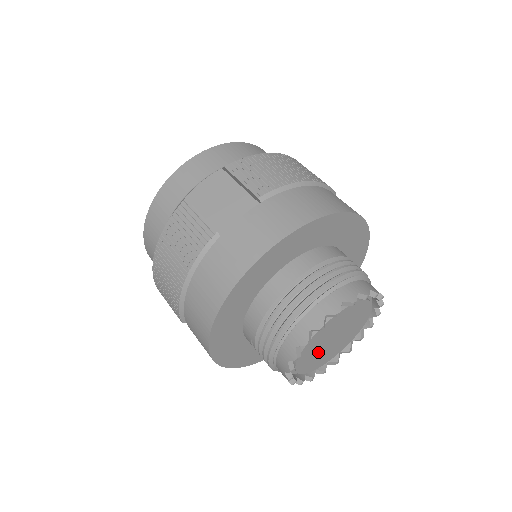
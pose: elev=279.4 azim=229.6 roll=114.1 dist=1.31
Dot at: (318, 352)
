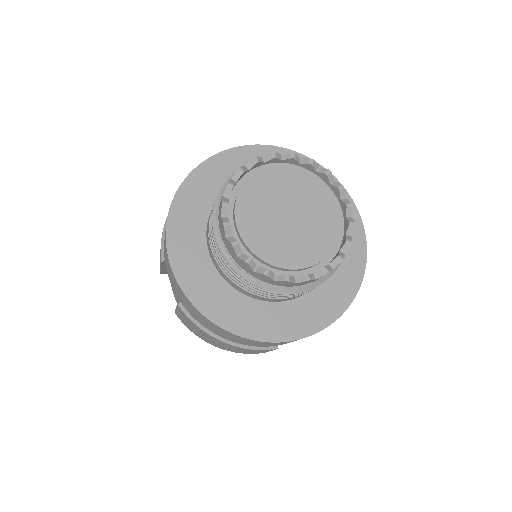
Dot at: (267, 222)
